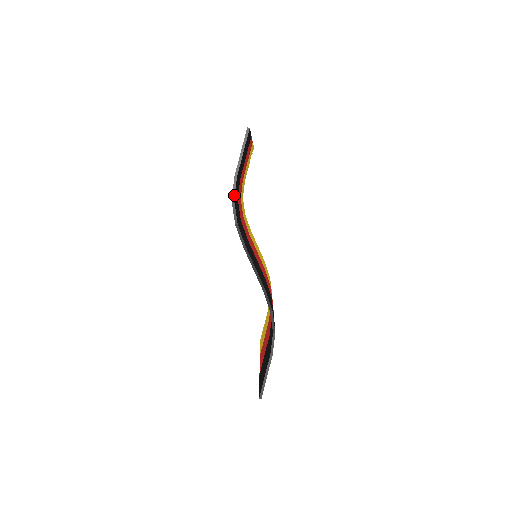
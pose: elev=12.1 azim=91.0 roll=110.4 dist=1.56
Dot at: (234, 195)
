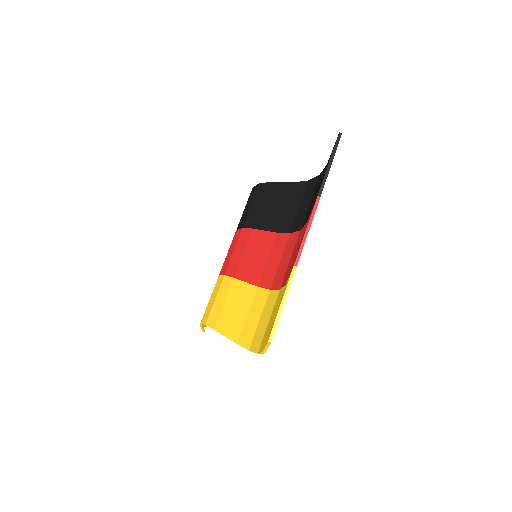
Dot at: occluded
